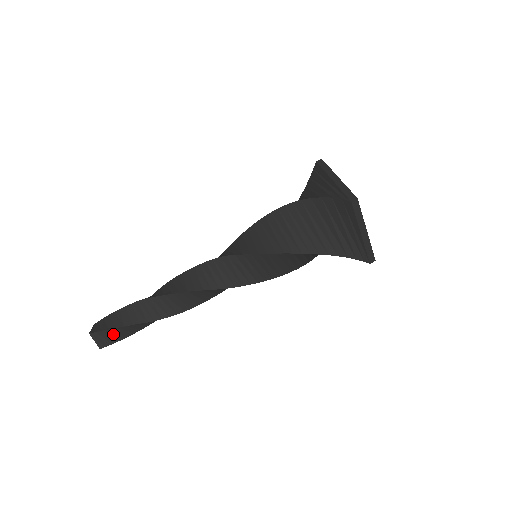
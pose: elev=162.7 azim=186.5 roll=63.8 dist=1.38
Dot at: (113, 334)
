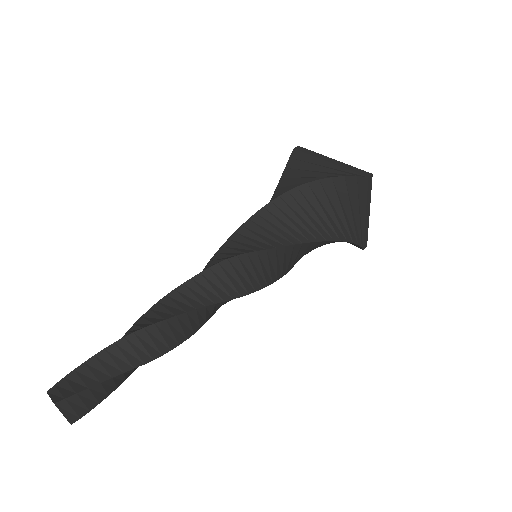
Dot at: (91, 395)
